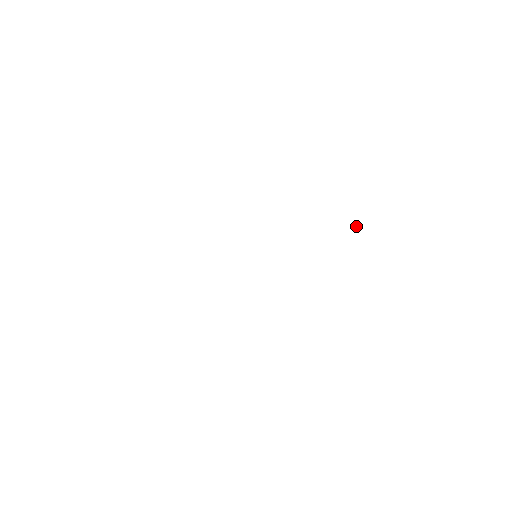
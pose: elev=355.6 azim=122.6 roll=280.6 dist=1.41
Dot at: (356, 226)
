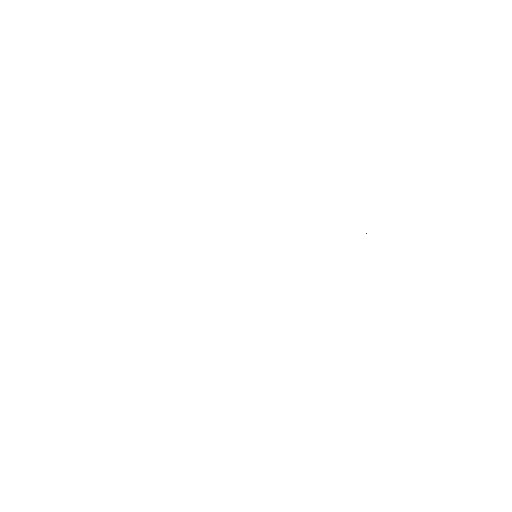
Dot at: occluded
